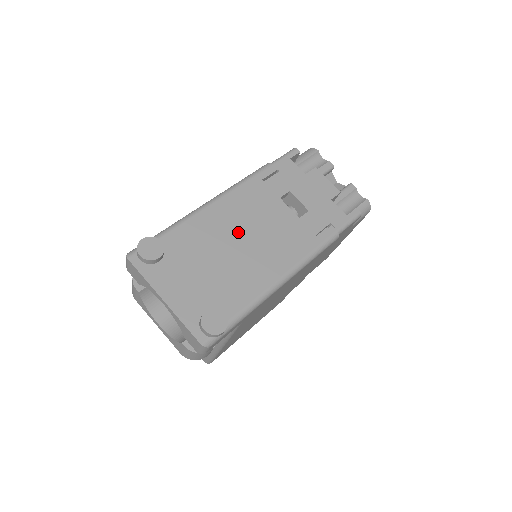
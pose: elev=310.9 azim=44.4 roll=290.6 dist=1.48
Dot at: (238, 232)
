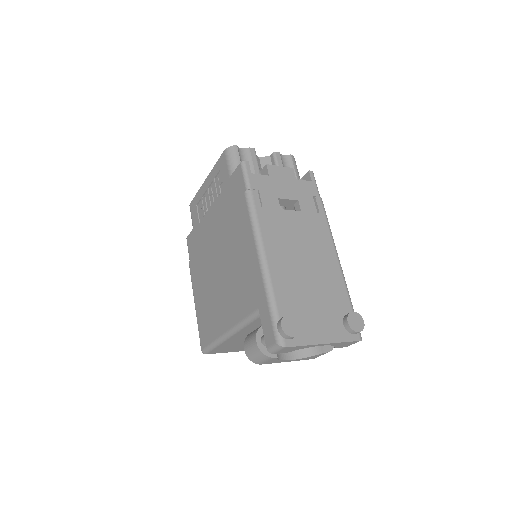
Dot at: (296, 258)
